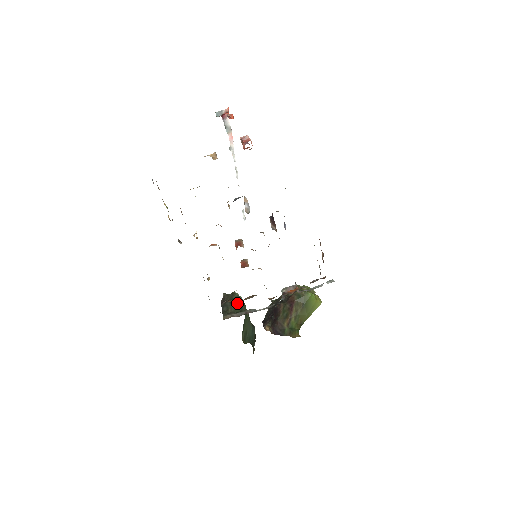
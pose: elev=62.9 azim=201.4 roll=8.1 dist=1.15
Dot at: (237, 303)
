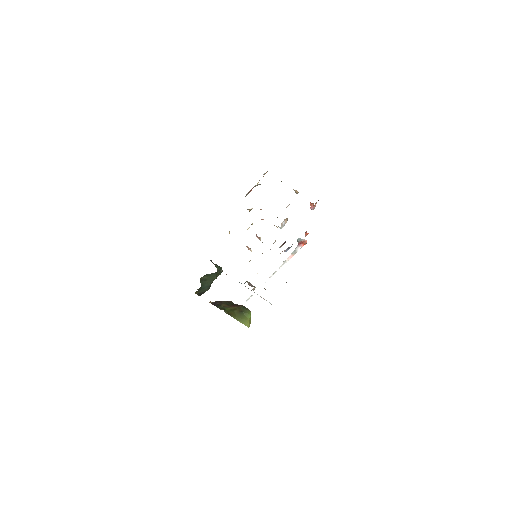
Dot at: (219, 267)
